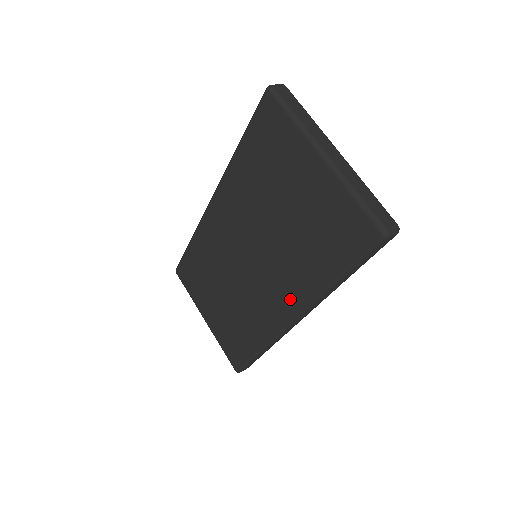
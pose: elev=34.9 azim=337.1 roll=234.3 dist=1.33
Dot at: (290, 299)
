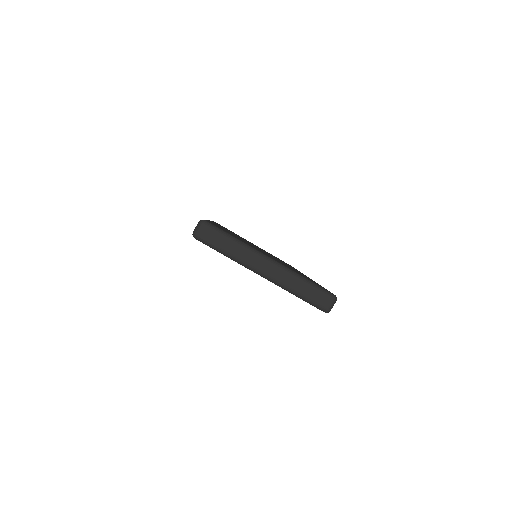
Dot at: occluded
